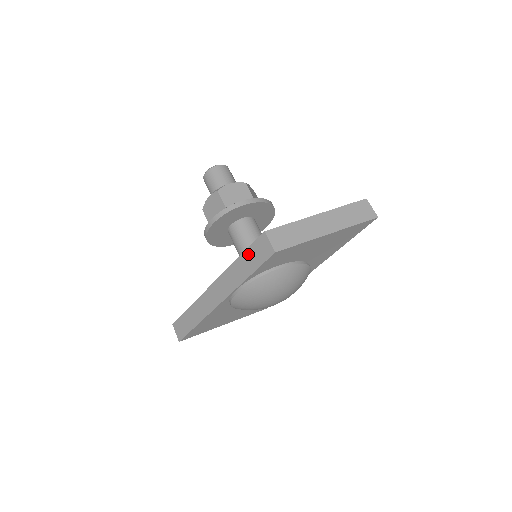
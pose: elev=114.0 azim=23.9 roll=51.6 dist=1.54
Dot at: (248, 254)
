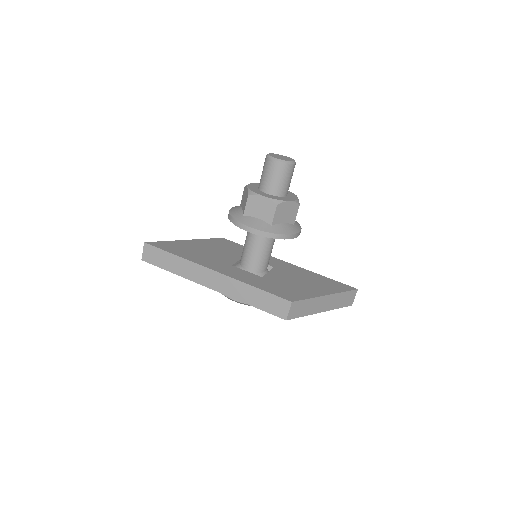
Dot at: (265, 296)
